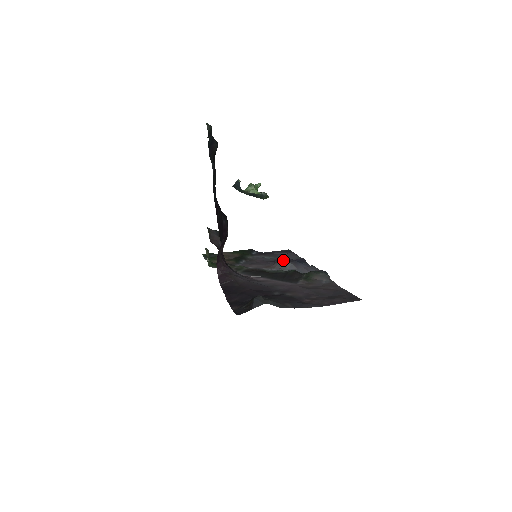
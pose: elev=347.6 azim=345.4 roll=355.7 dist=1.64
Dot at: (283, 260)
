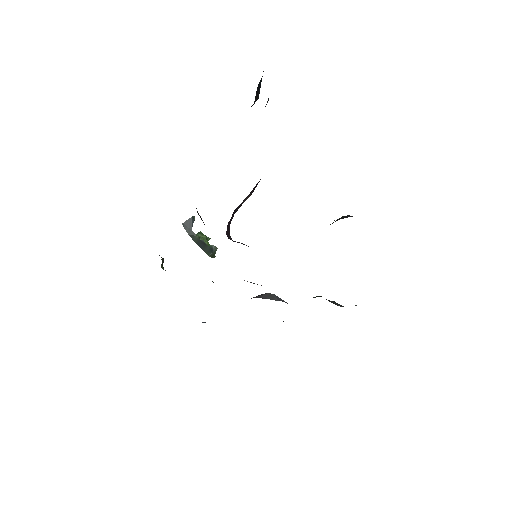
Dot at: (266, 294)
